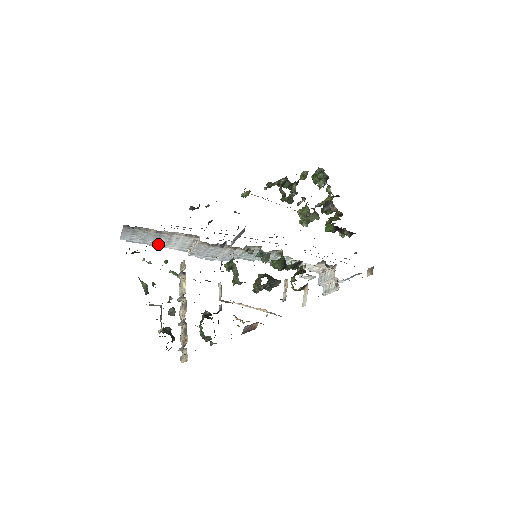
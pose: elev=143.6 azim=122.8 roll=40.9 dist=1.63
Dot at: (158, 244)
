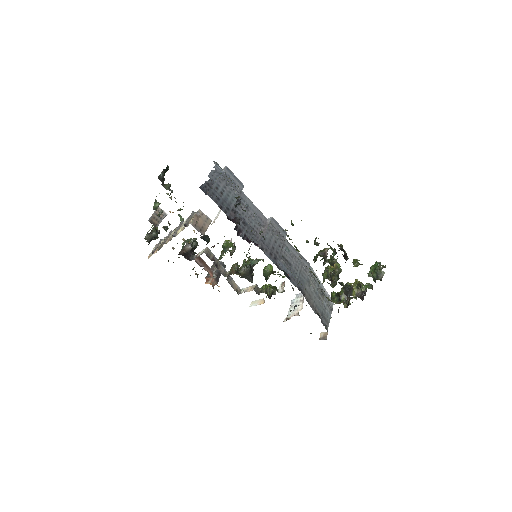
Dot at: occluded
